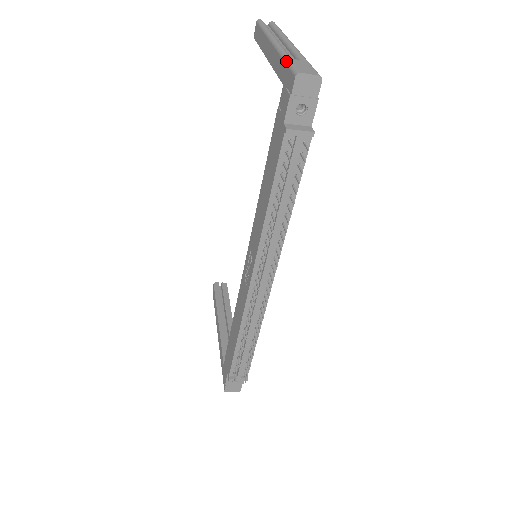
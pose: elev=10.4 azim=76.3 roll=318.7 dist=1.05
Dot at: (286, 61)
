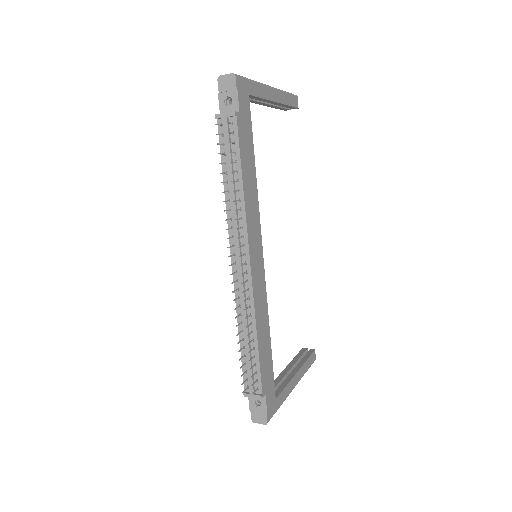
Dot at: occluded
